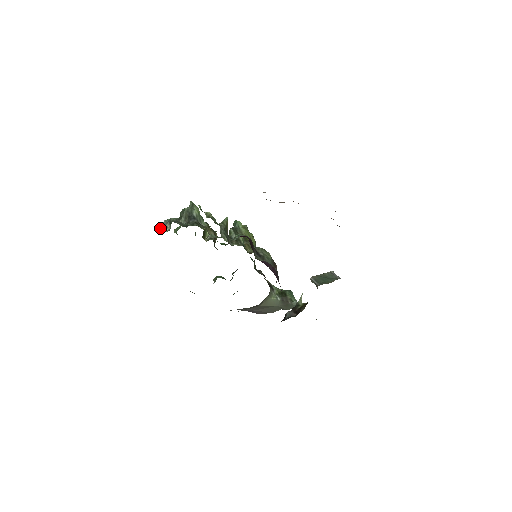
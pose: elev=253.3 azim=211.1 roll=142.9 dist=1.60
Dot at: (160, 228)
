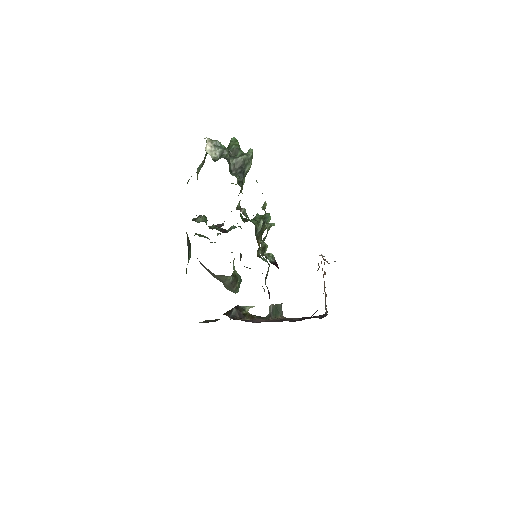
Dot at: (208, 144)
